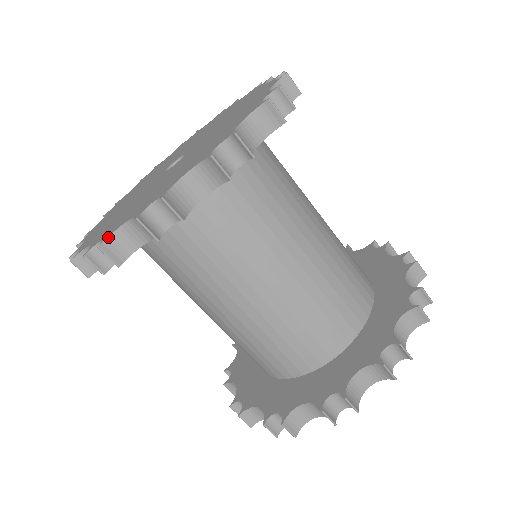
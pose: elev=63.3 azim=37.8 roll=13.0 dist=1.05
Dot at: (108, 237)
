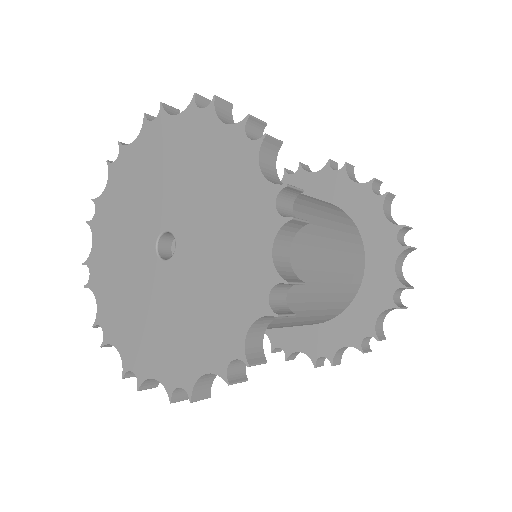
Dot at: (142, 383)
